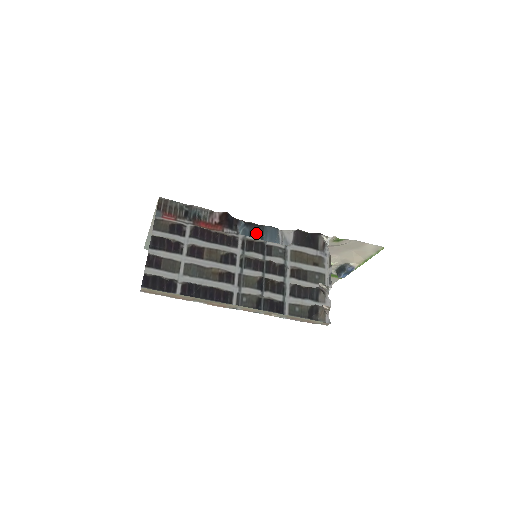
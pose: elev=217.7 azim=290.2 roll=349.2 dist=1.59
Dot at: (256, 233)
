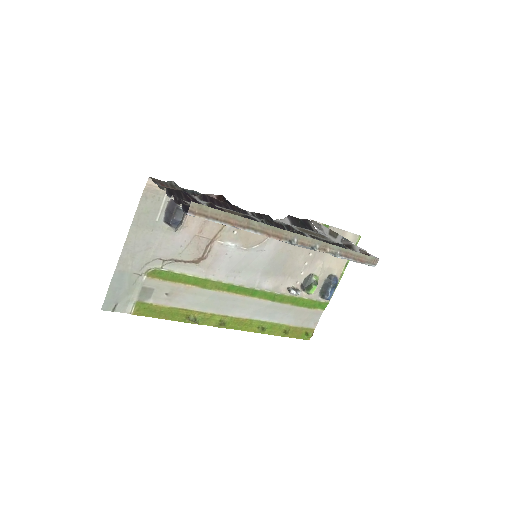
Dot at: occluded
